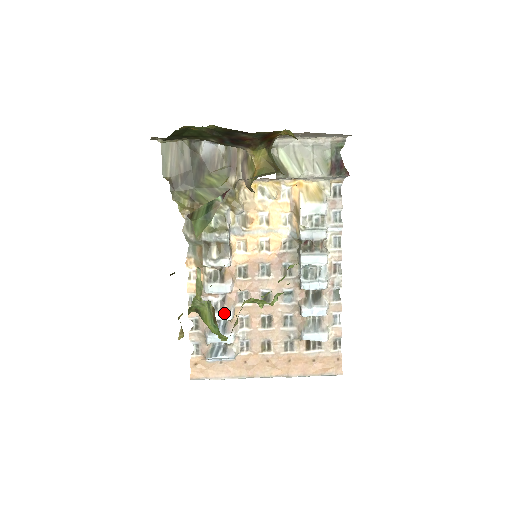
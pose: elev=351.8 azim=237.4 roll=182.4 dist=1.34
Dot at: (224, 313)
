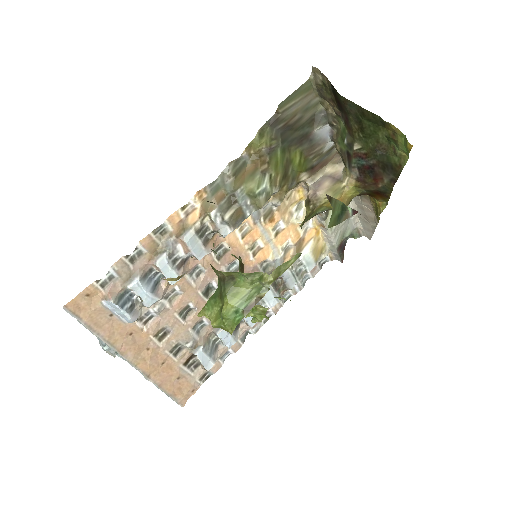
Dot at: (175, 274)
